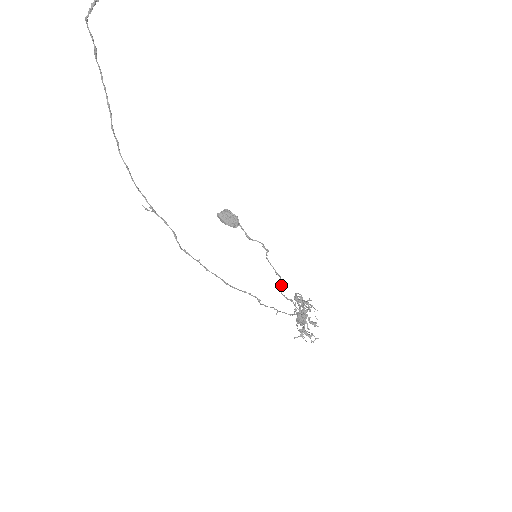
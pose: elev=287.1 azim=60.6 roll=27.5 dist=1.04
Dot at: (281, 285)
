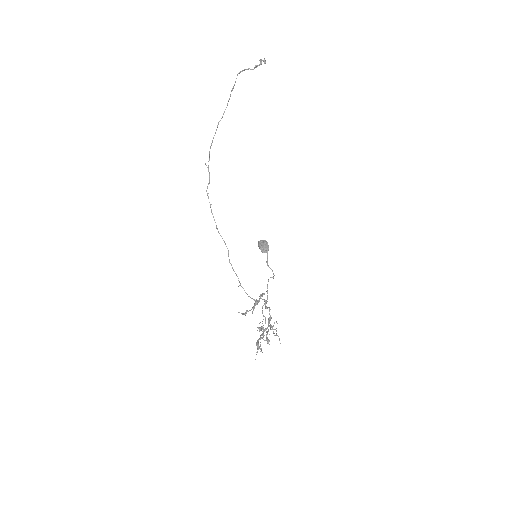
Dot at: occluded
